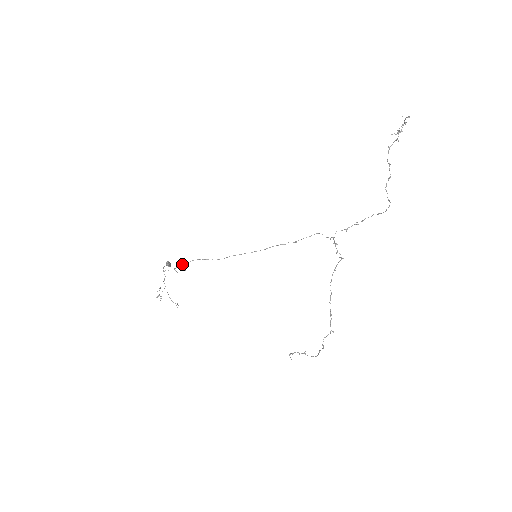
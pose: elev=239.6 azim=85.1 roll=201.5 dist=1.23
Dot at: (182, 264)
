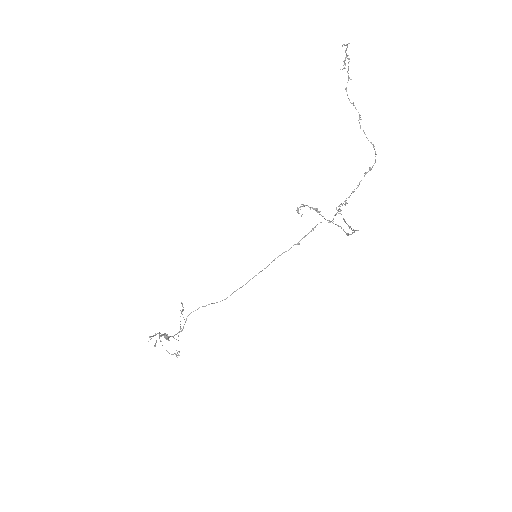
Dot at: (182, 330)
